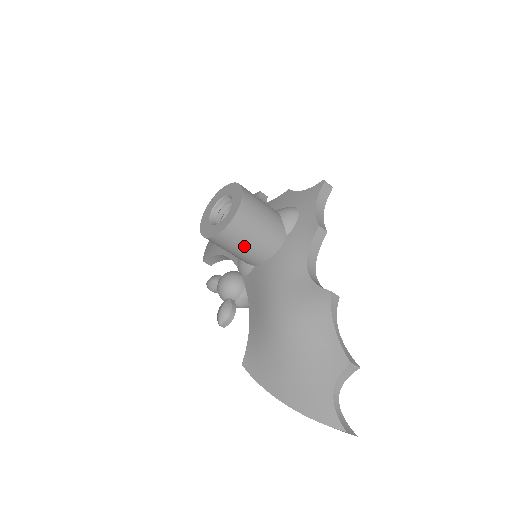
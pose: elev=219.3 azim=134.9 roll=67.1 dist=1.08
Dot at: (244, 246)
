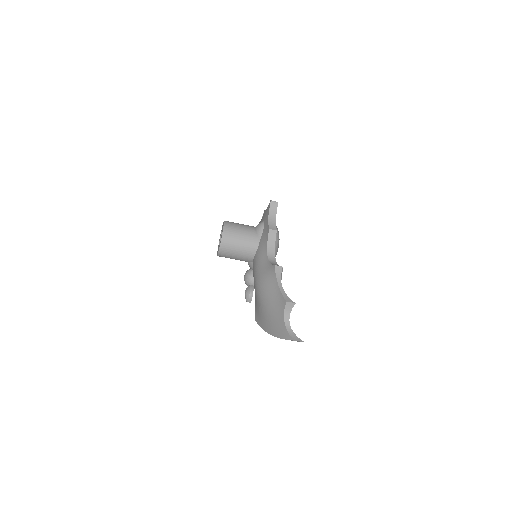
Dot at: (236, 254)
